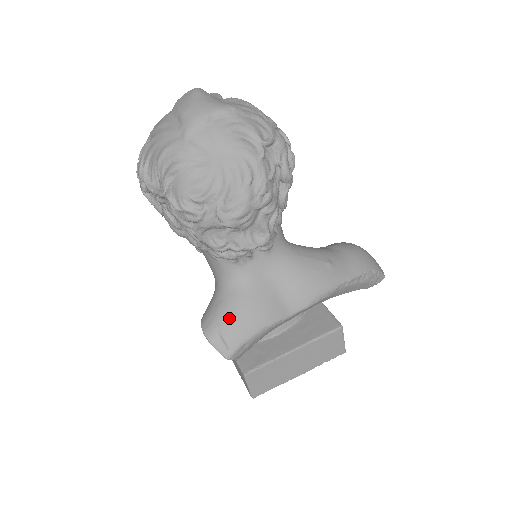
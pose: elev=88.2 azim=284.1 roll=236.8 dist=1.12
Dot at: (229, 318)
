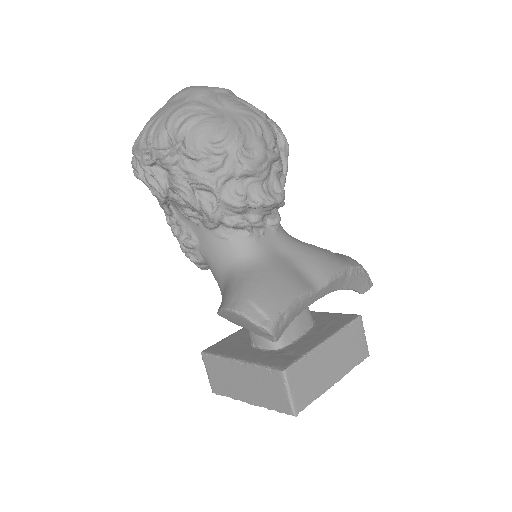
Dot at: (259, 288)
